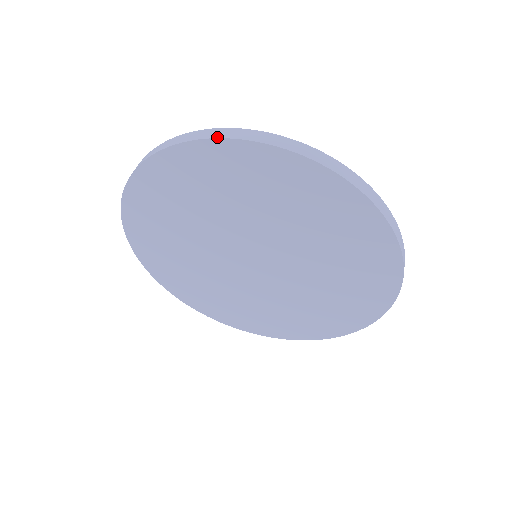
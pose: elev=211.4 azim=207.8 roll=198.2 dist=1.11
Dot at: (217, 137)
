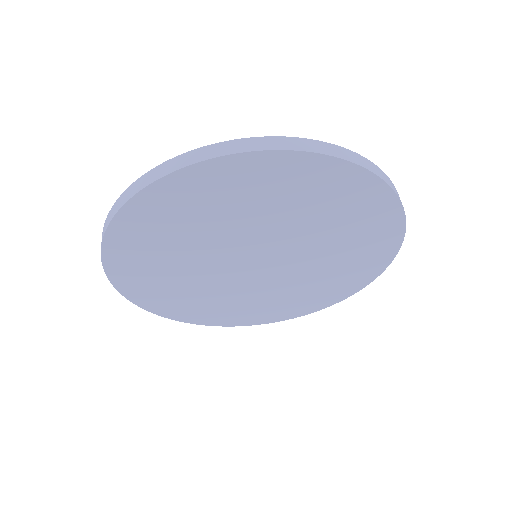
Dot at: (103, 234)
